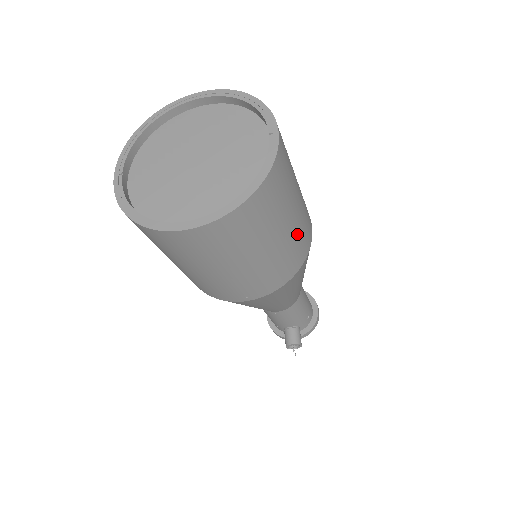
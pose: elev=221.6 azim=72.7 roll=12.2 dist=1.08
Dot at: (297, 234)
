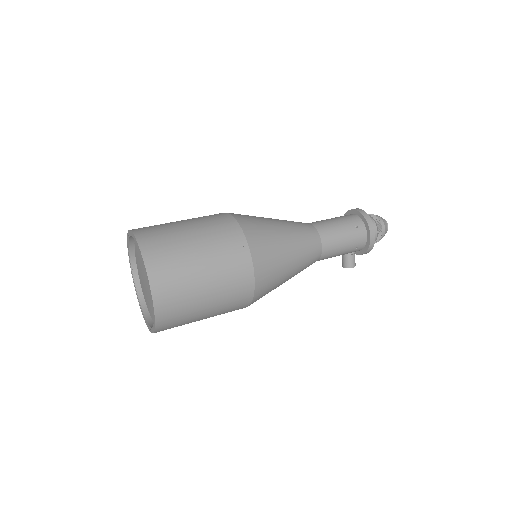
Dot at: (224, 303)
